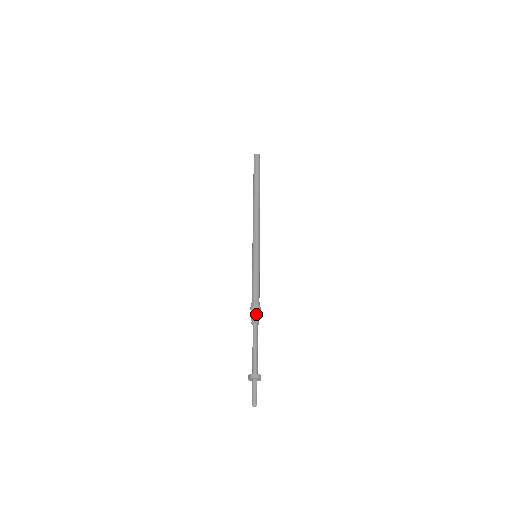
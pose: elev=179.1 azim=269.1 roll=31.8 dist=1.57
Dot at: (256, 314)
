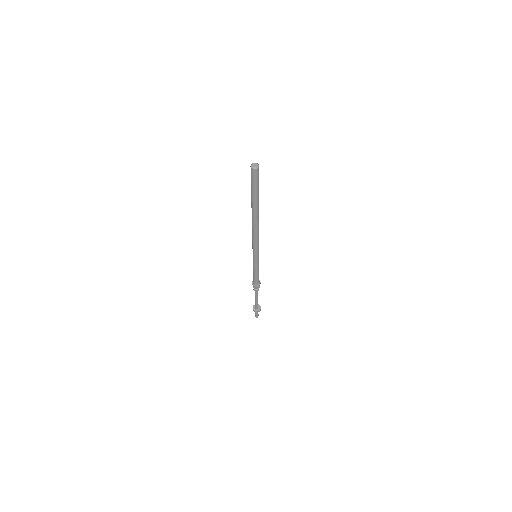
Dot at: (258, 288)
